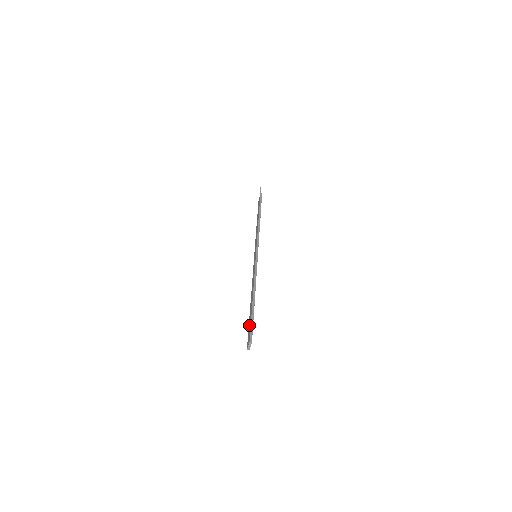
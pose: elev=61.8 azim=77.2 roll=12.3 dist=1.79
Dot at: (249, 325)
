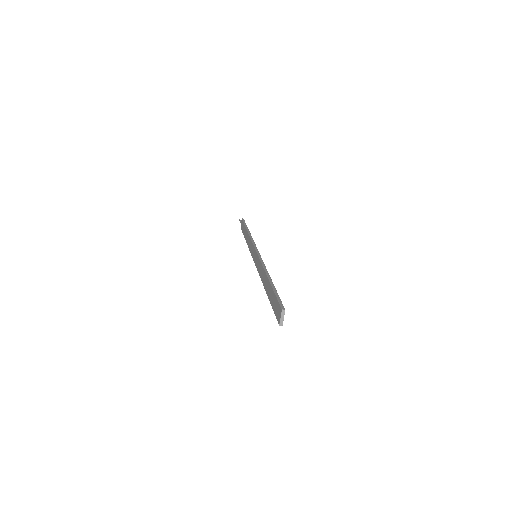
Dot at: (273, 302)
